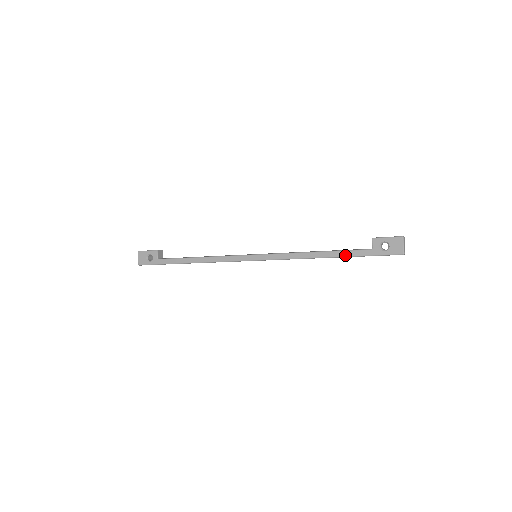
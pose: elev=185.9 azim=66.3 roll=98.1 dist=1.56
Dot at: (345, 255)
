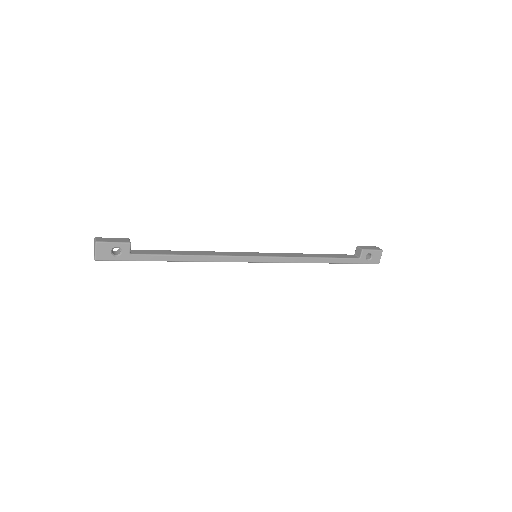
Dot at: (340, 262)
